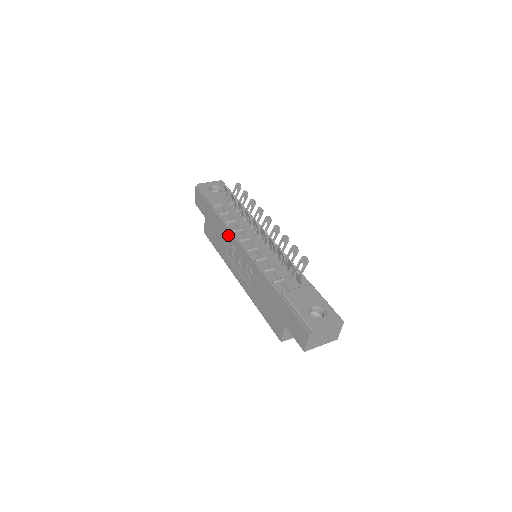
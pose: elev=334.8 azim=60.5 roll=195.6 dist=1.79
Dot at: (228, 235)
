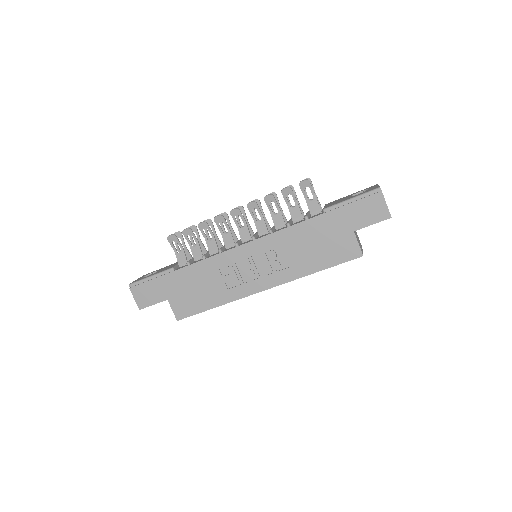
Dot at: (216, 263)
